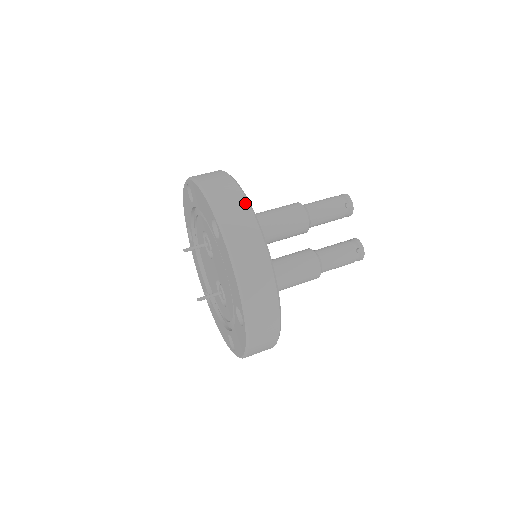
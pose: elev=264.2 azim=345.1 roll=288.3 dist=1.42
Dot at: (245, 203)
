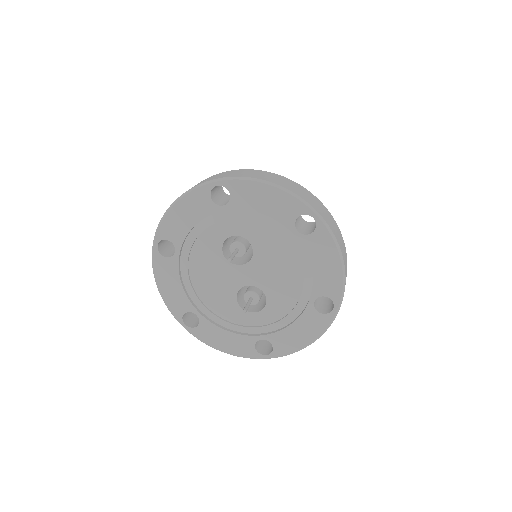
Dot at: (316, 198)
